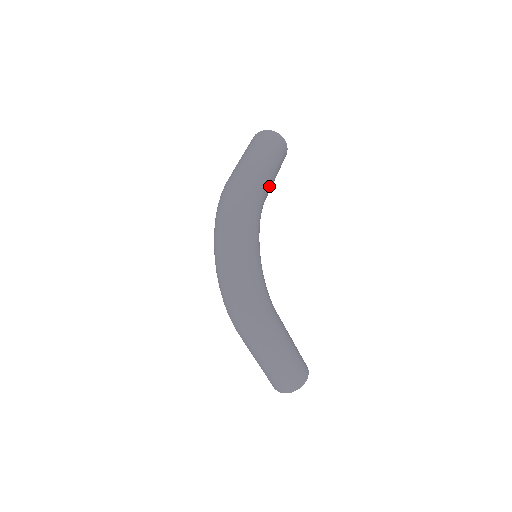
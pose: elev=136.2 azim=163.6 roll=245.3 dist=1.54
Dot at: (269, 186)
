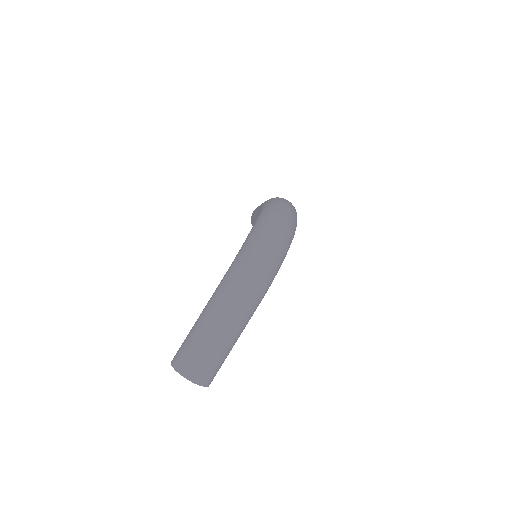
Dot at: occluded
